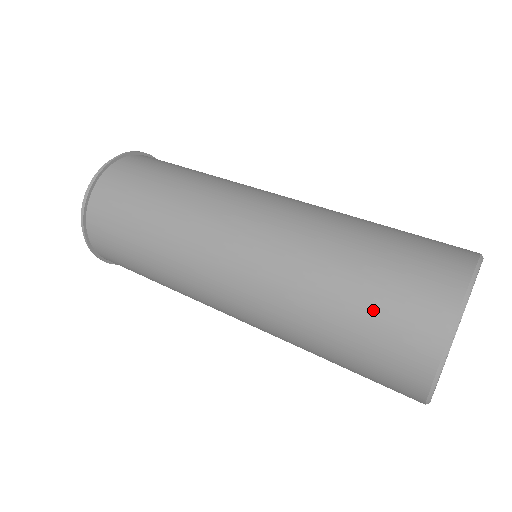
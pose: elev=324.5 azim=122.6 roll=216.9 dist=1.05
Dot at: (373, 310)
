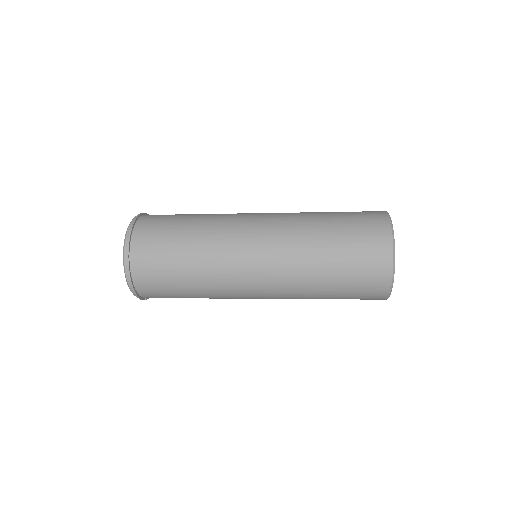
Dot at: (349, 212)
